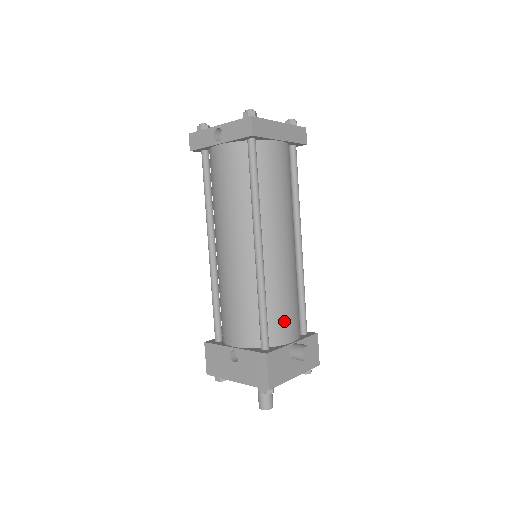
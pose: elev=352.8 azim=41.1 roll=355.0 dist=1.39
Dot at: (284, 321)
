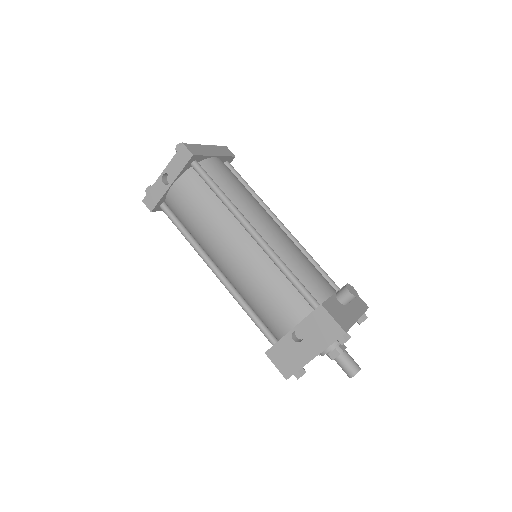
Dot at: (315, 280)
